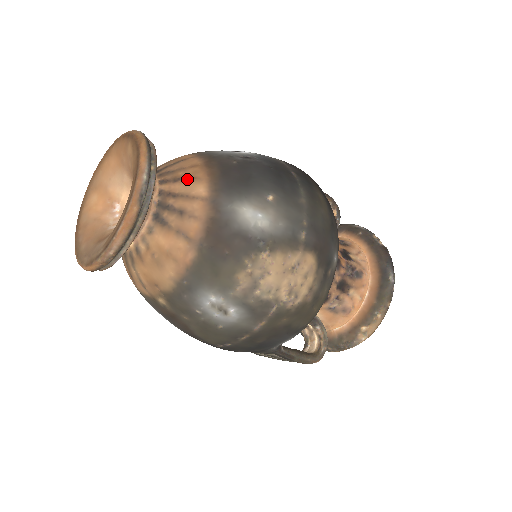
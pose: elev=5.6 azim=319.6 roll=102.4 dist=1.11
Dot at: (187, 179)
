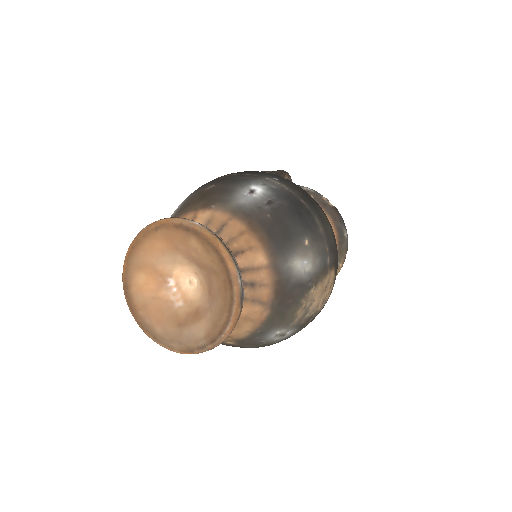
Dot at: (245, 251)
